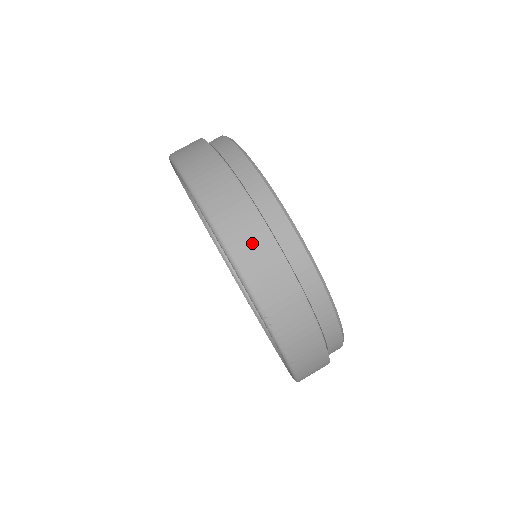
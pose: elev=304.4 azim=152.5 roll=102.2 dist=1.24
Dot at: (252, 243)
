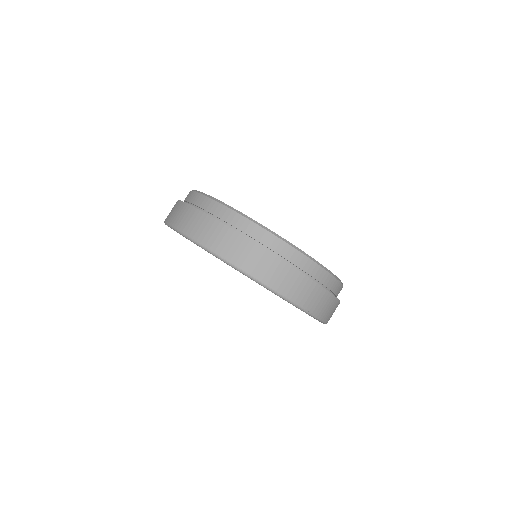
Dot at: (284, 277)
